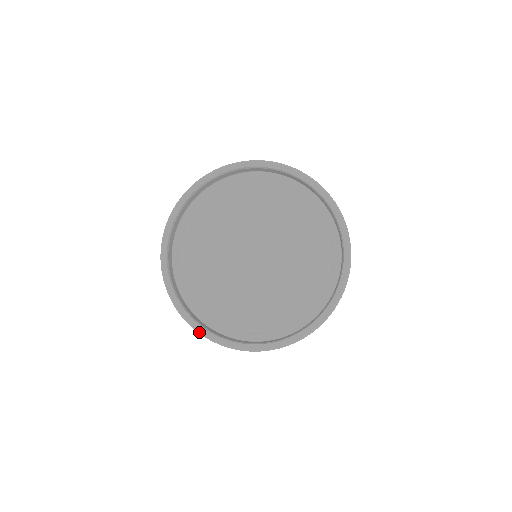
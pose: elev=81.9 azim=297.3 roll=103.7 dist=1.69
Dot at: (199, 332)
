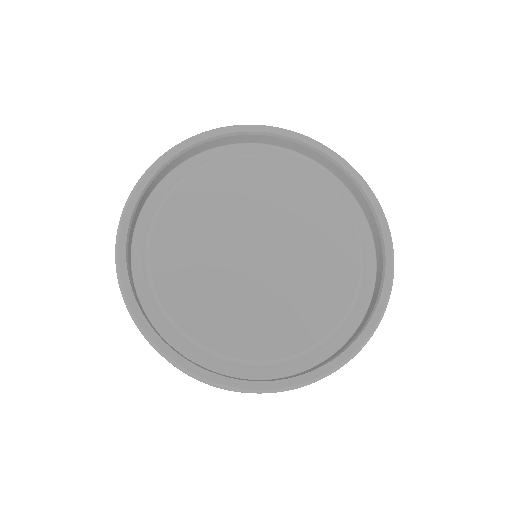
Dot at: (118, 237)
